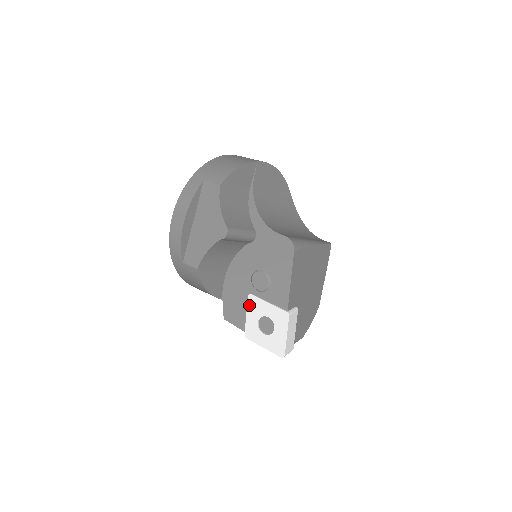
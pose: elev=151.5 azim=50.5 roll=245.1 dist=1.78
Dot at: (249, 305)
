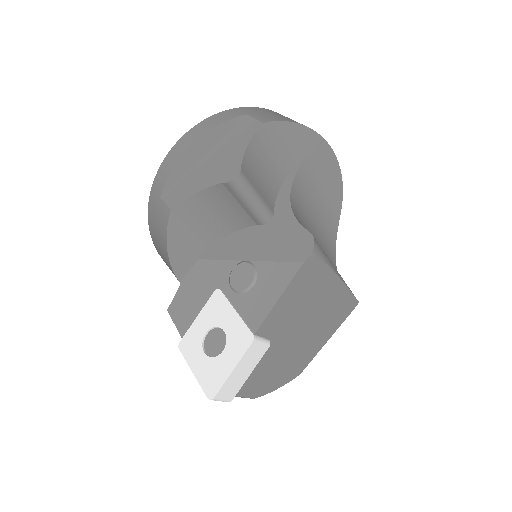
Dot at: (209, 303)
